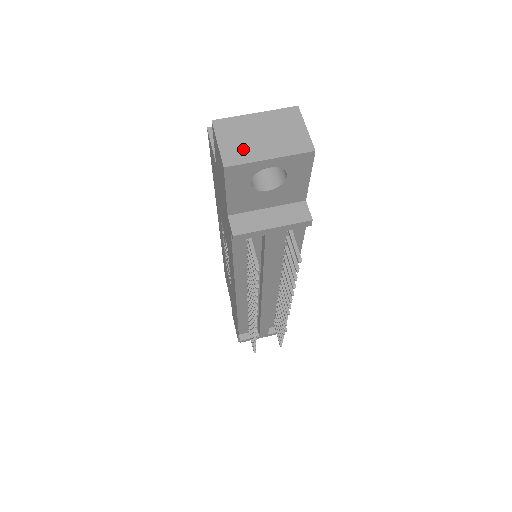
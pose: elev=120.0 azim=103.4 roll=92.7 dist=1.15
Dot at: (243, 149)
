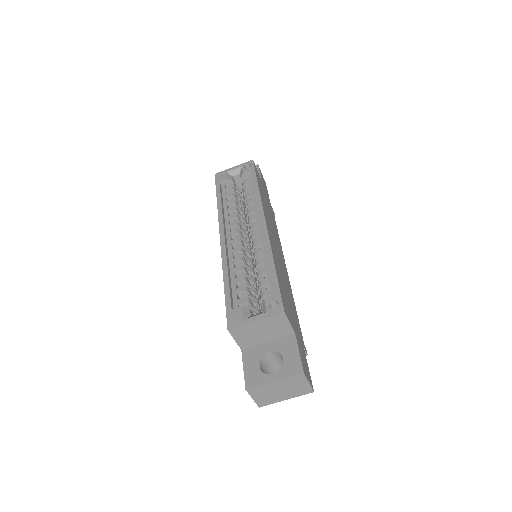
Dot at: (269, 399)
